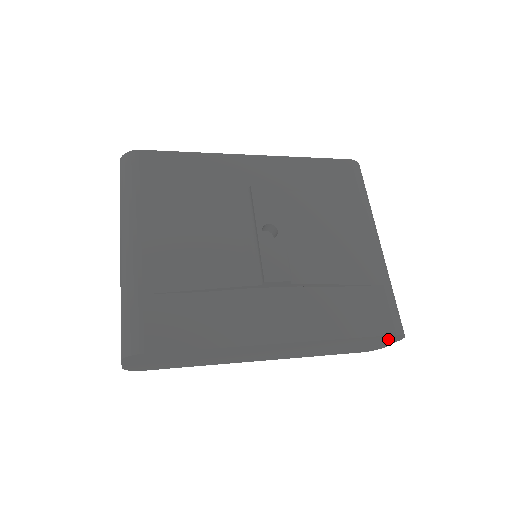
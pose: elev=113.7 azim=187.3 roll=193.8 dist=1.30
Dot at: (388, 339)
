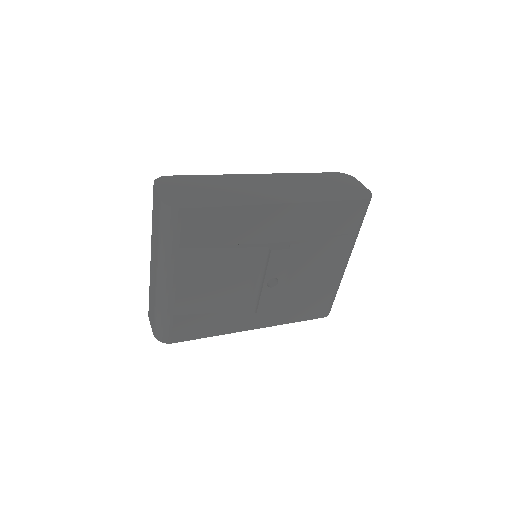
Dot at: occluded
